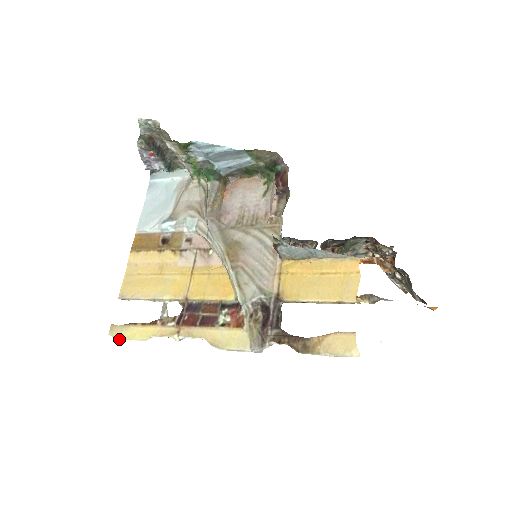
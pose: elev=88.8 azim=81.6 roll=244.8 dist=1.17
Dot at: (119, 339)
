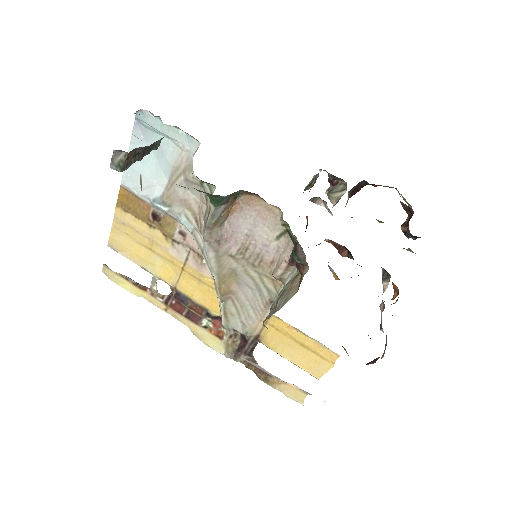
Dot at: occluded
